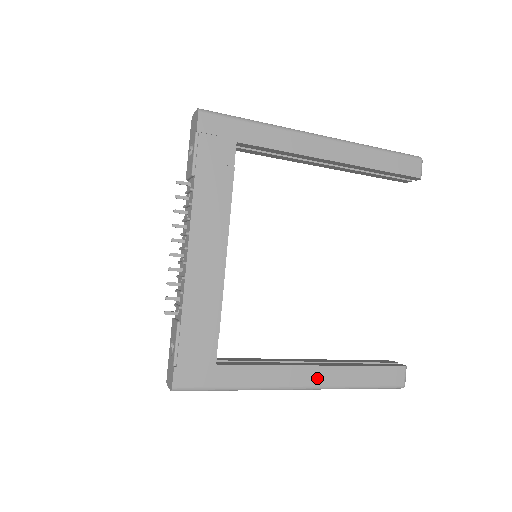
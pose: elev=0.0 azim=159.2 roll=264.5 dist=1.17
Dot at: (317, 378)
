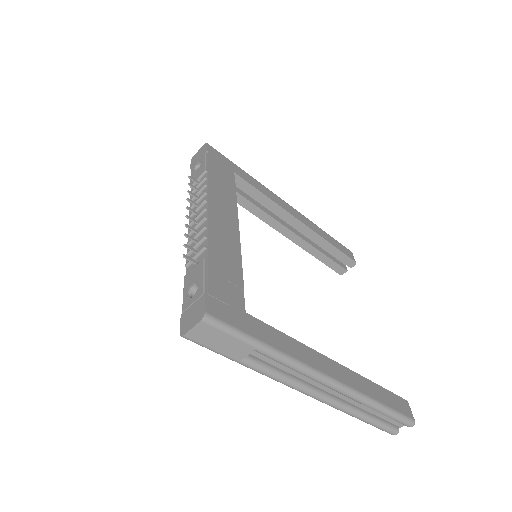
Dot at: (340, 374)
